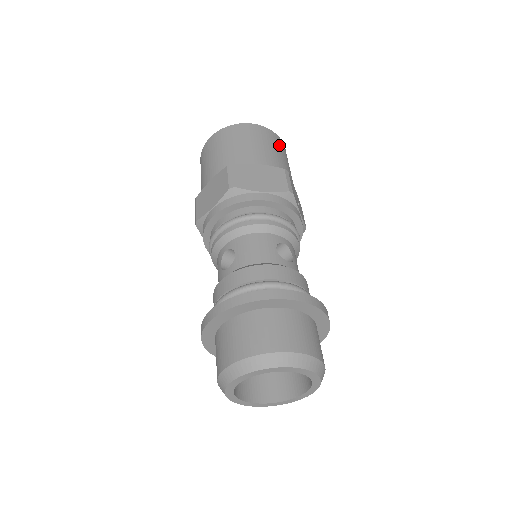
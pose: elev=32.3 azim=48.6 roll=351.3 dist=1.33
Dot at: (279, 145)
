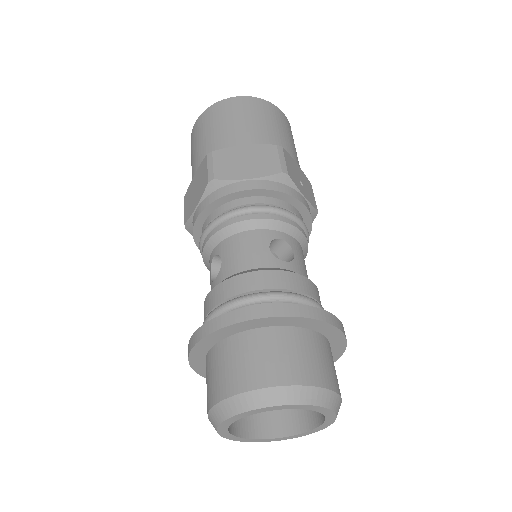
Dot at: (274, 116)
